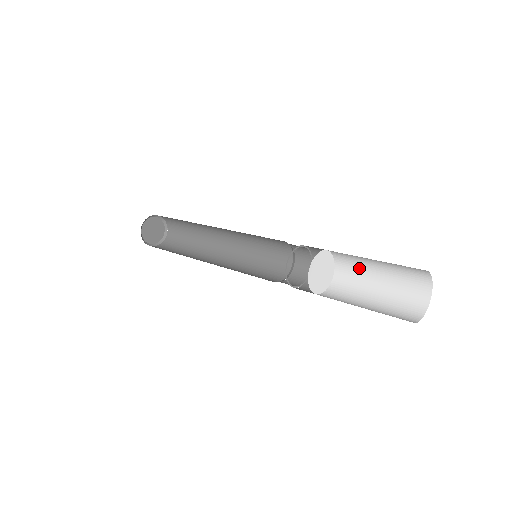
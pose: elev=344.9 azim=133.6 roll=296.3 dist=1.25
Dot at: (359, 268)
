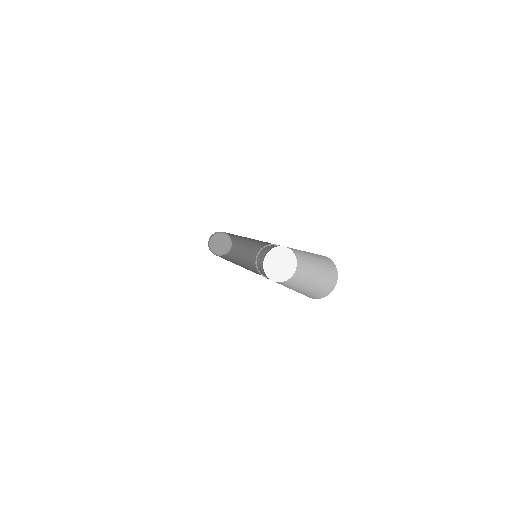
Dot at: (304, 277)
